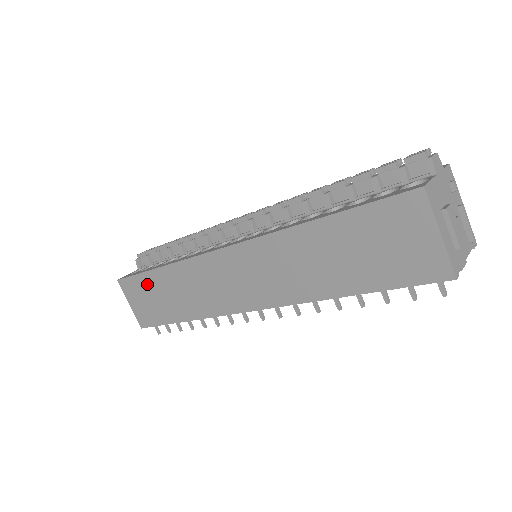
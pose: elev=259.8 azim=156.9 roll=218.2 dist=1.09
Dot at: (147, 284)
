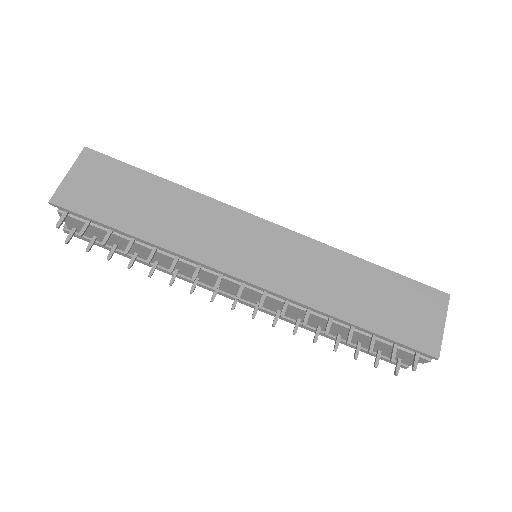
Dot at: (131, 179)
